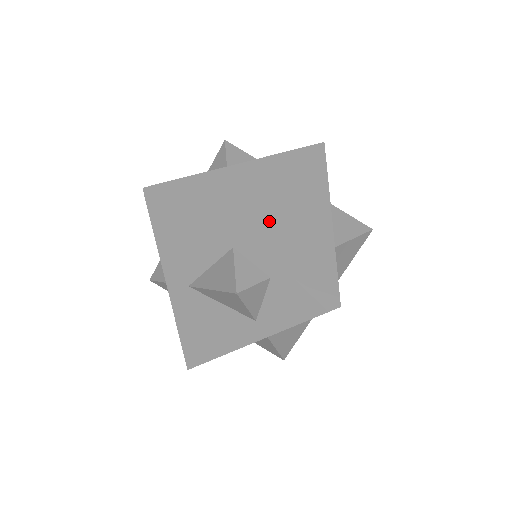
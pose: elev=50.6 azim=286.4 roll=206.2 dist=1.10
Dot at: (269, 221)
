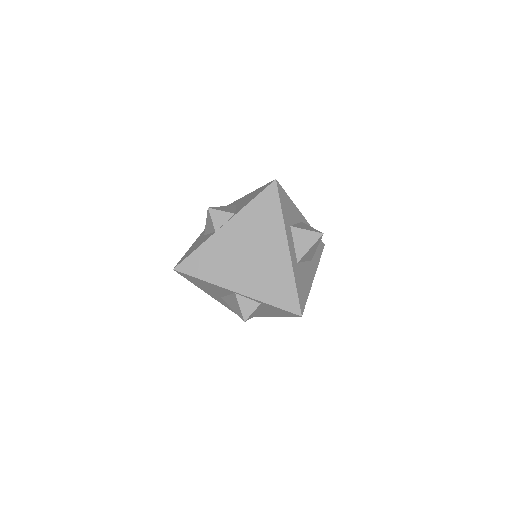
Dot at: (251, 269)
